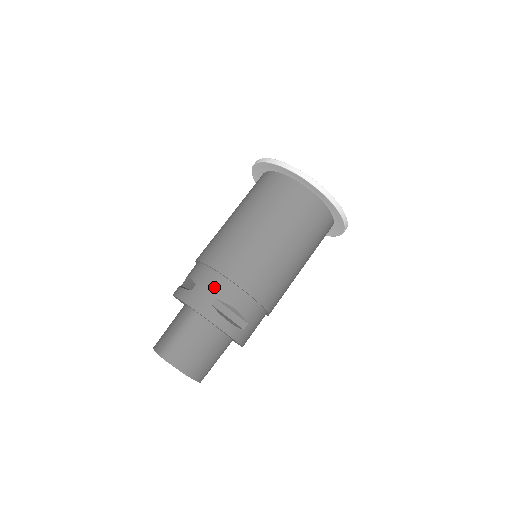
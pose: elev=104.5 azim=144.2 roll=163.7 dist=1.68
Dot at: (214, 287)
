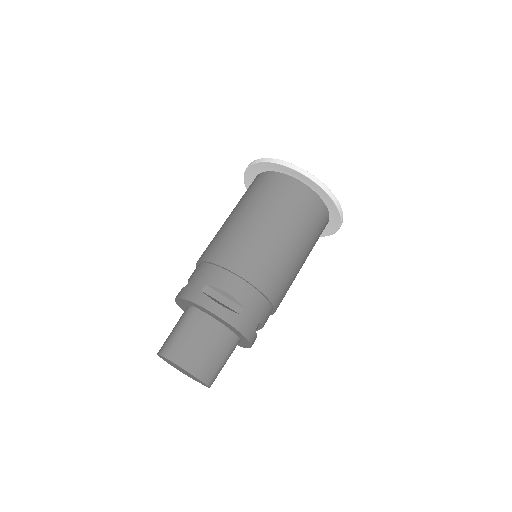
Dot at: (204, 276)
